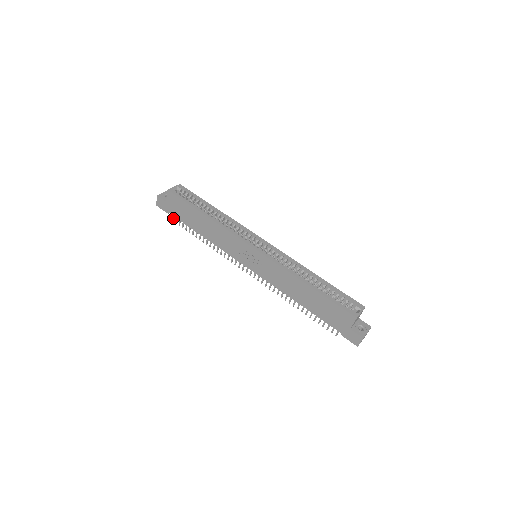
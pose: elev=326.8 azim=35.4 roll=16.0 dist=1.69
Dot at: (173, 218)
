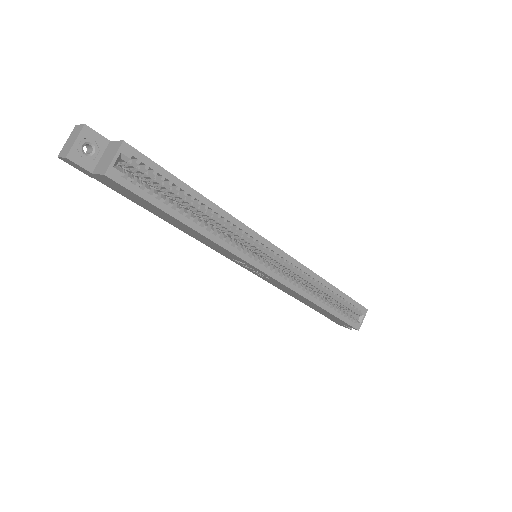
Dot at: occluded
